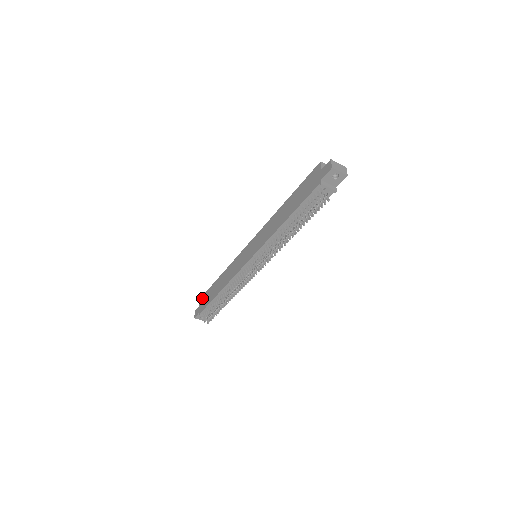
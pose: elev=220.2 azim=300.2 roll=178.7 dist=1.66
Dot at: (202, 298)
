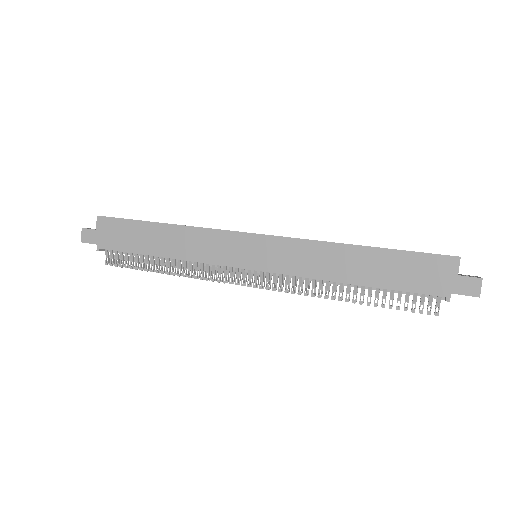
Dot at: (105, 222)
